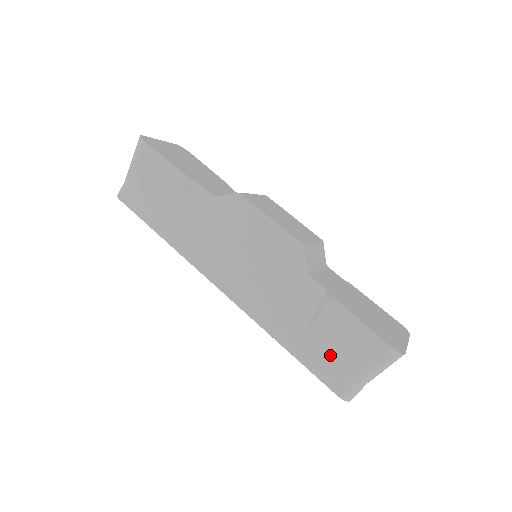
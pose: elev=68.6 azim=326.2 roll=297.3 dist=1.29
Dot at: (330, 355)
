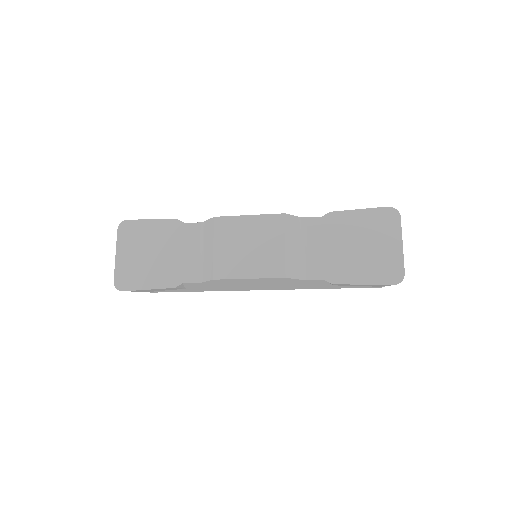
Dot at: occluded
